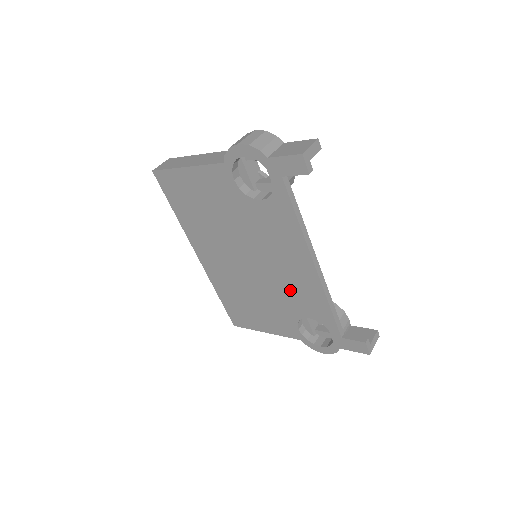
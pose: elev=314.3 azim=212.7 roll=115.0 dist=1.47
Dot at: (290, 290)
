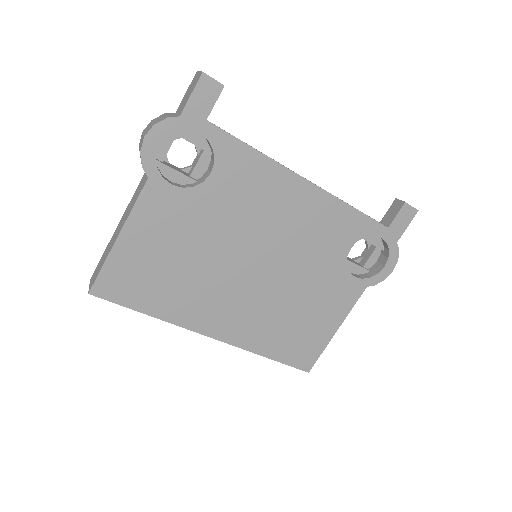
Dot at: (313, 241)
